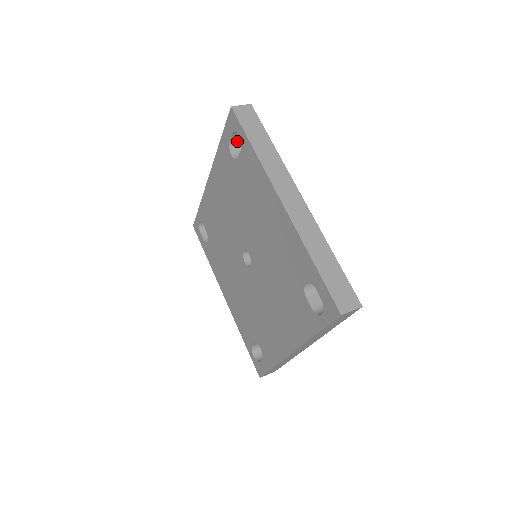
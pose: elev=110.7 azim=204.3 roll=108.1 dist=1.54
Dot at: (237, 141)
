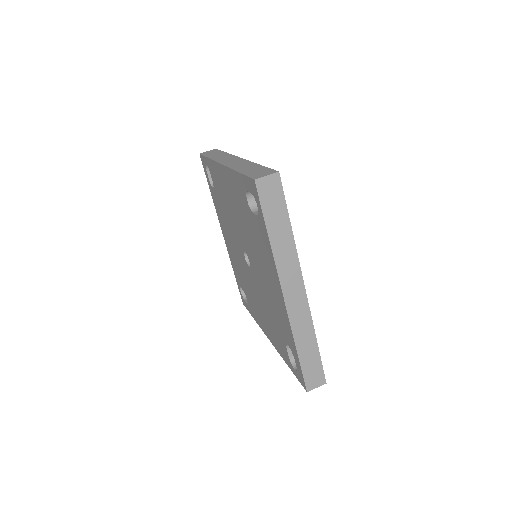
Dot at: occluded
